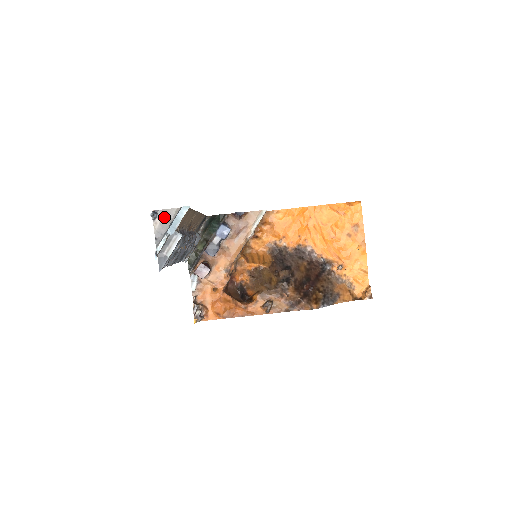
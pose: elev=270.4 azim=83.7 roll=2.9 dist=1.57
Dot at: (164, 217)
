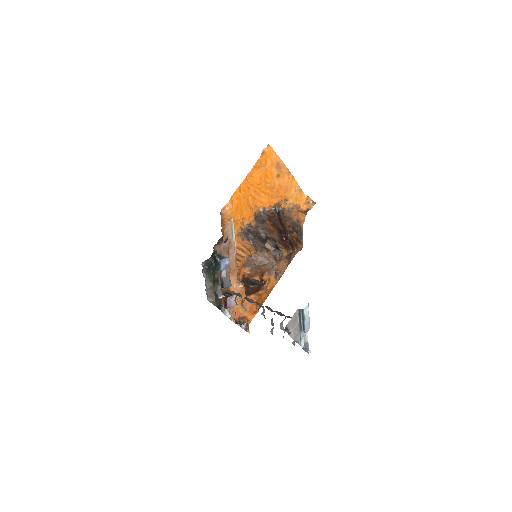
Dot at: (292, 325)
